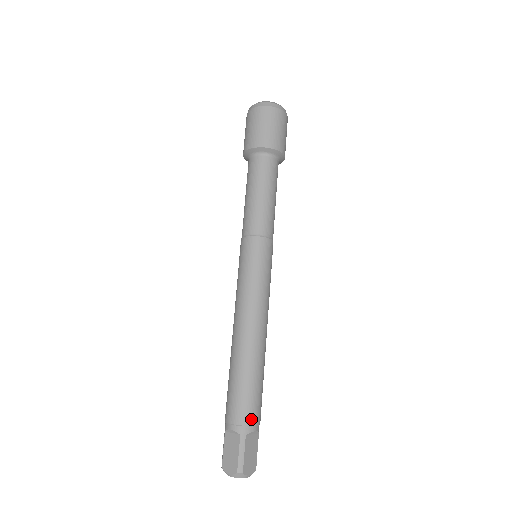
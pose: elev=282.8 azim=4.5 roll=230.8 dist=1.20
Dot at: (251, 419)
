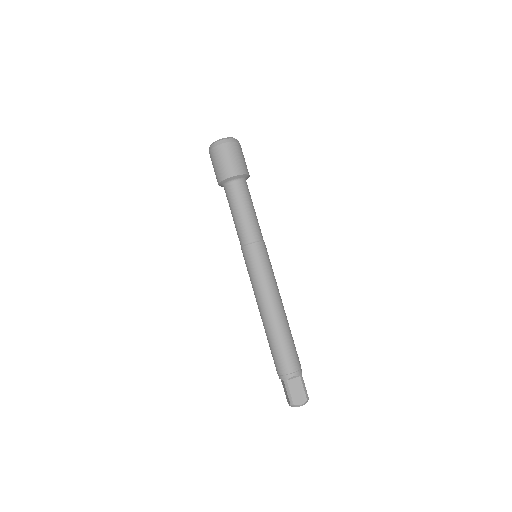
Dot at: (300, 364)
